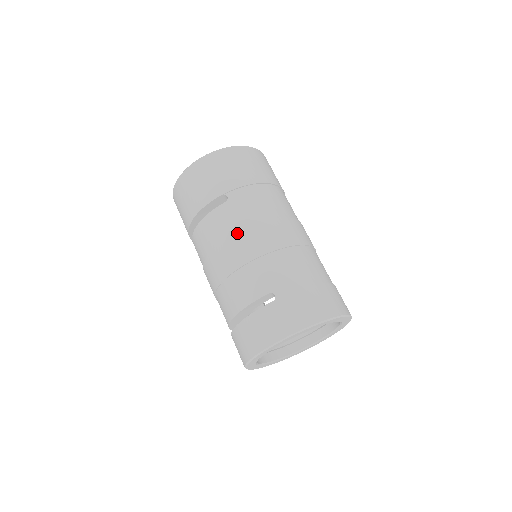
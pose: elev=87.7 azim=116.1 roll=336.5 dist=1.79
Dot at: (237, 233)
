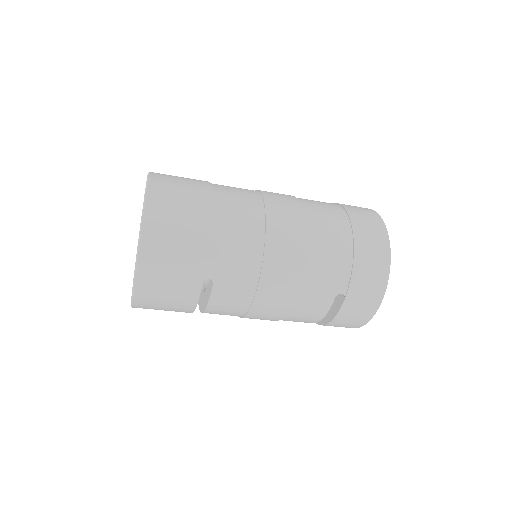
Dot at: (257, 292)
